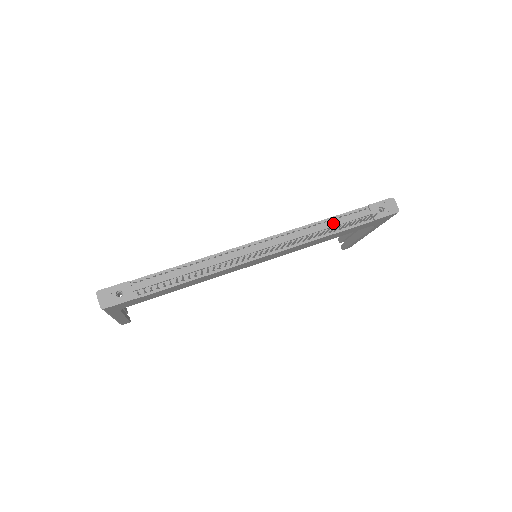
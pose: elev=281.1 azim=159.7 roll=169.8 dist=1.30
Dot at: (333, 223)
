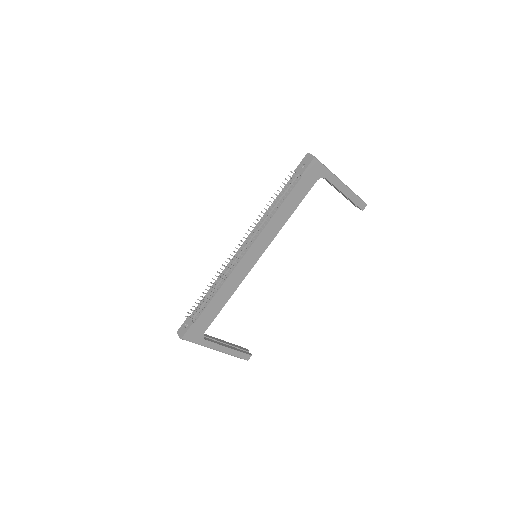
Dot at: (277, 200)
